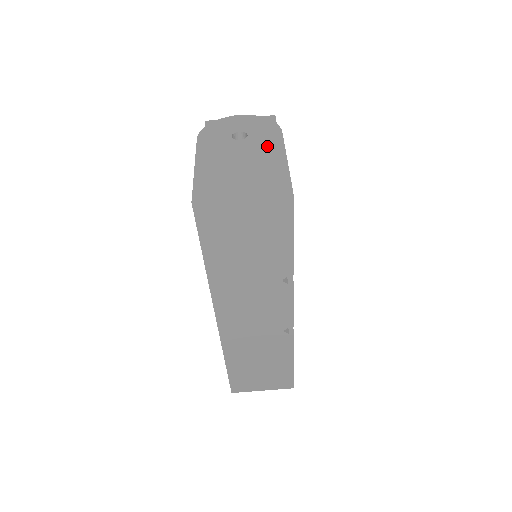
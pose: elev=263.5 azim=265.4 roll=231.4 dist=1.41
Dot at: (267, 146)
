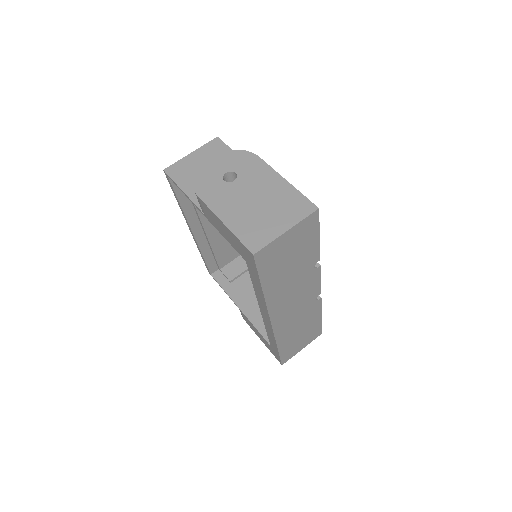
Dot at: (261, 176)
